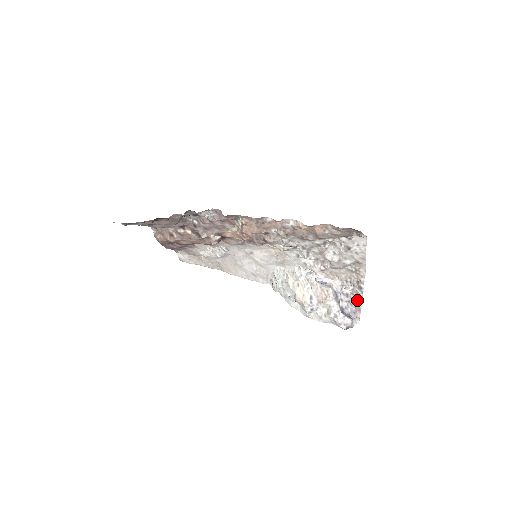
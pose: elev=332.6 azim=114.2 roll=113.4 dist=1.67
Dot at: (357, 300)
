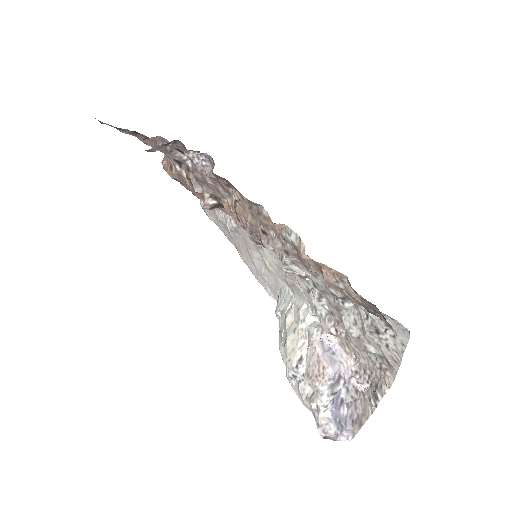
Dot at: (365, 408)
